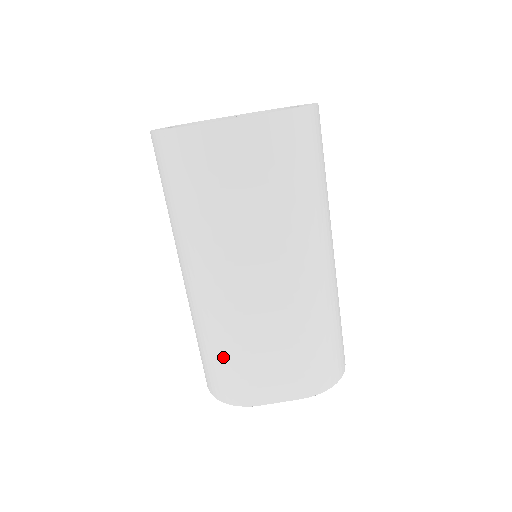
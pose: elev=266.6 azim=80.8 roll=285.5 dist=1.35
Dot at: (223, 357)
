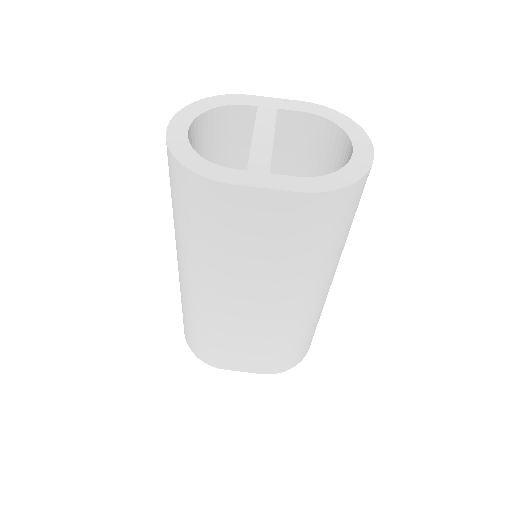
Dot at: (201, 336)
